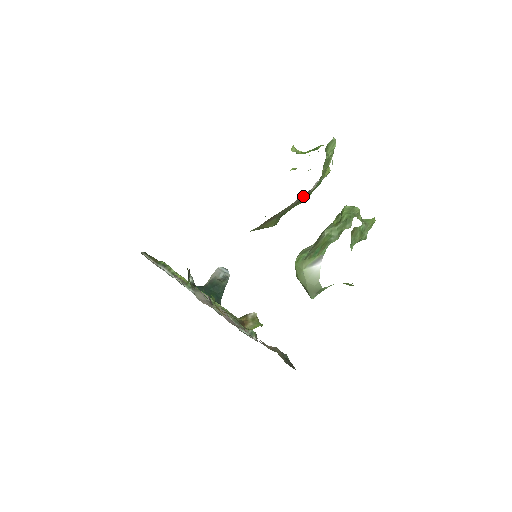
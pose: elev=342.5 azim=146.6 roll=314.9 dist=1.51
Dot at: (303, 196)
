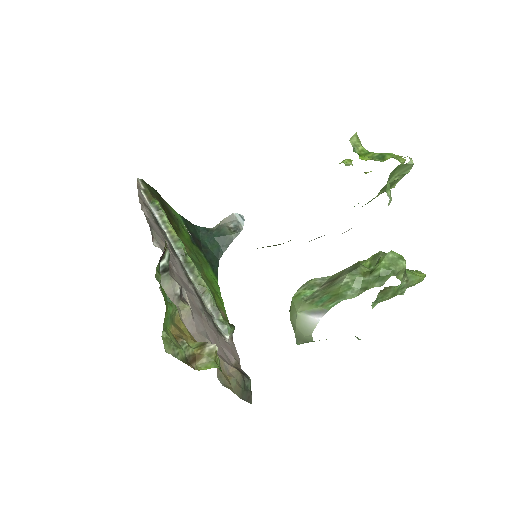
Dot at: occluded
